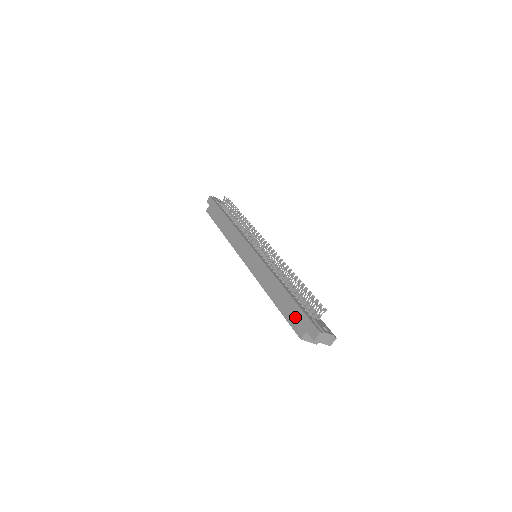
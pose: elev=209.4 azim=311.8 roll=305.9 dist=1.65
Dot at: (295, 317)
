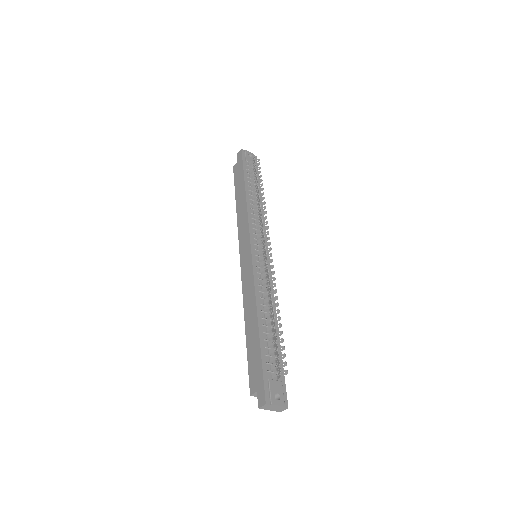
Dot at: (254, 366)
